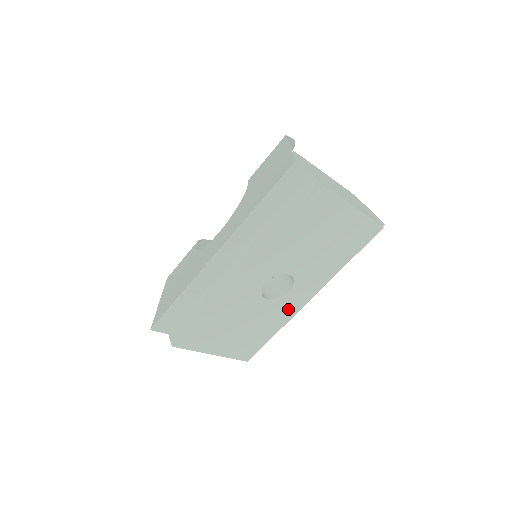
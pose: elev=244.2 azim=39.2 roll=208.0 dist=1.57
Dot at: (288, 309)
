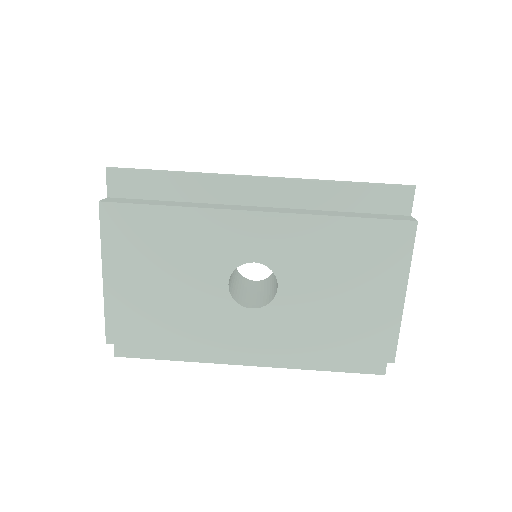
Dot at: (222, 332)
